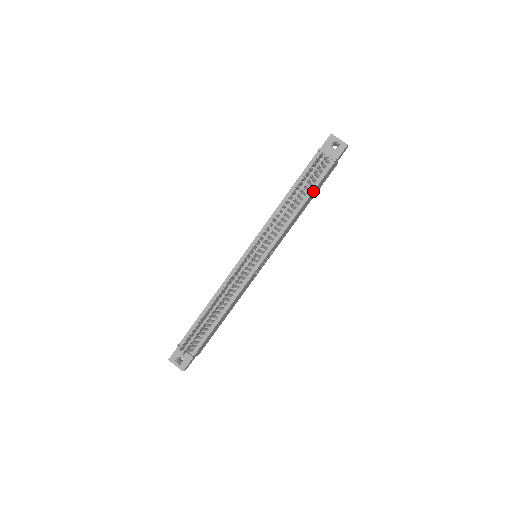
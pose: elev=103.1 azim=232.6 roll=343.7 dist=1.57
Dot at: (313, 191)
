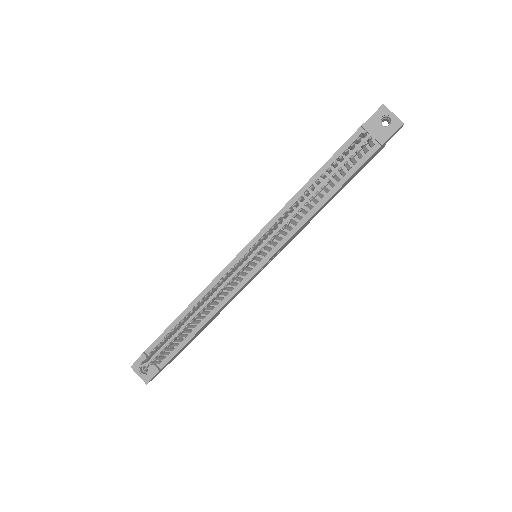
Dot at: (345, 182)
